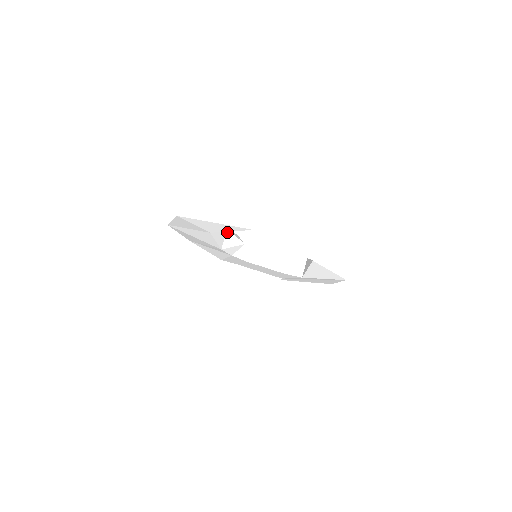
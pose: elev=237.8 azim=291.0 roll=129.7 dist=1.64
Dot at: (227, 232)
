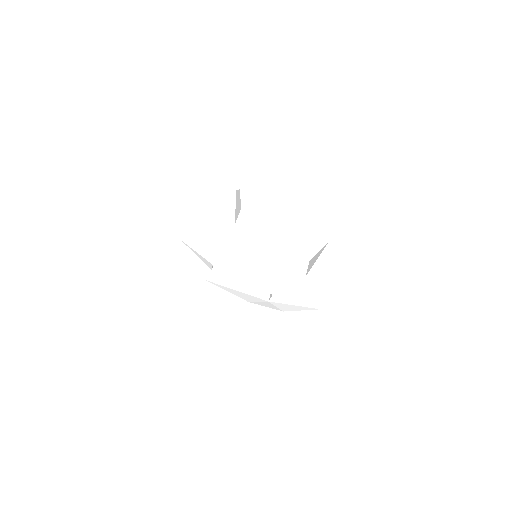
Dot at: (241, 211)
